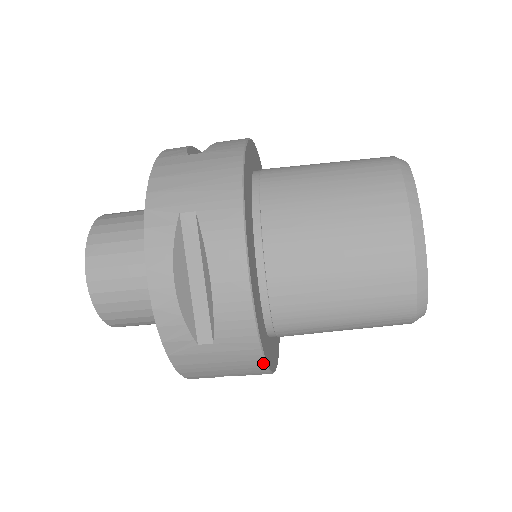
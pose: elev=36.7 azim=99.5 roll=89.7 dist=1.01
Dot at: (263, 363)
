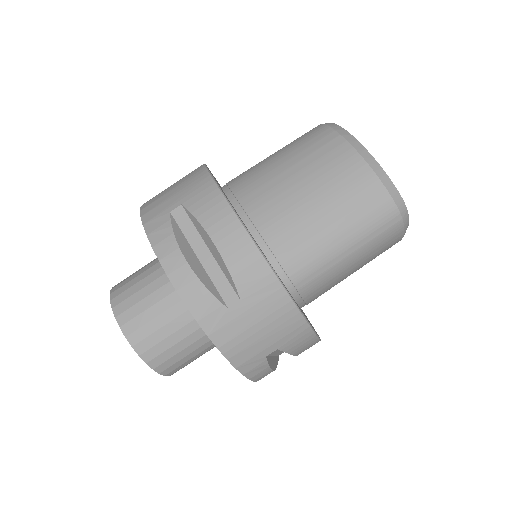
Dot at: (294, 306)
